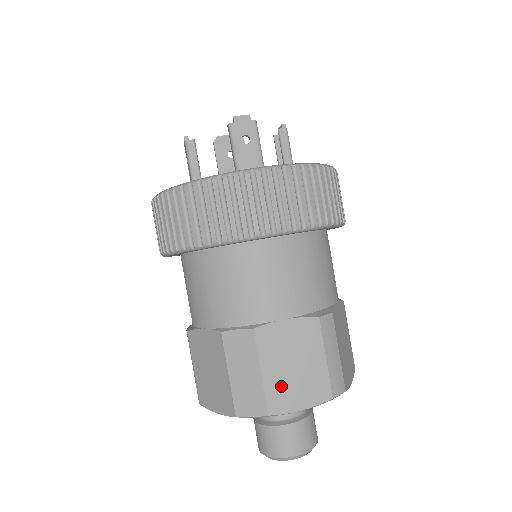
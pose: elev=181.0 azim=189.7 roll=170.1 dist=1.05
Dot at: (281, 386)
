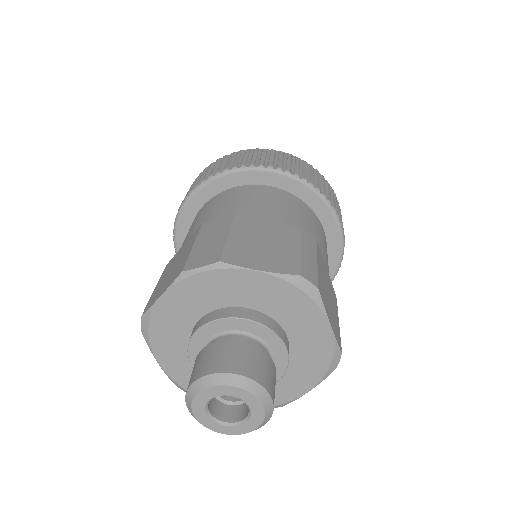
Dot at: (244, 249)
